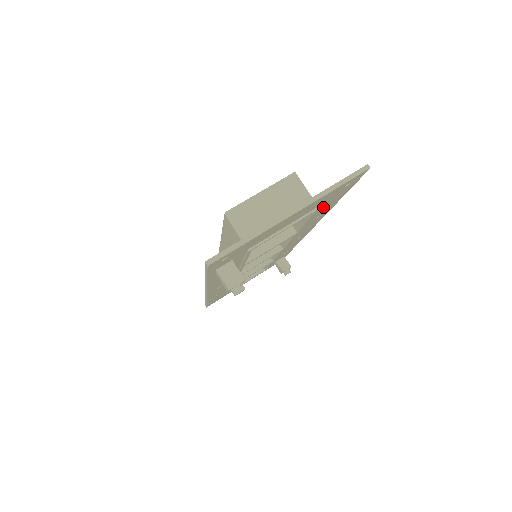
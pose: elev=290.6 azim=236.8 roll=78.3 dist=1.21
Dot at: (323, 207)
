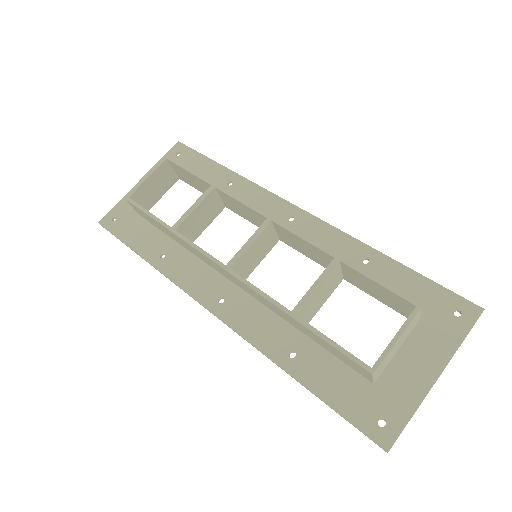
Dot at: occluded
